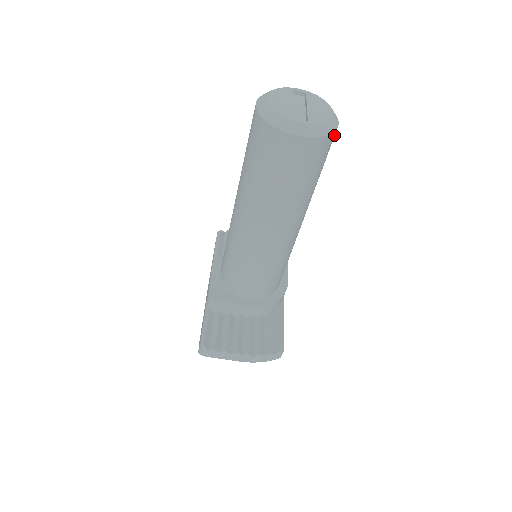
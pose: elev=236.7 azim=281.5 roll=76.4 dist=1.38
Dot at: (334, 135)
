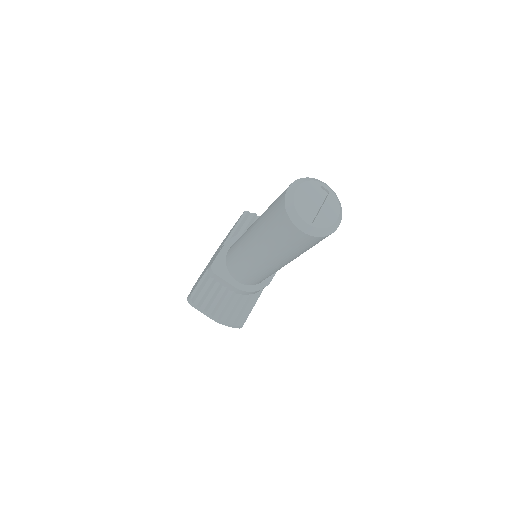
Dot at: (330, 234)
